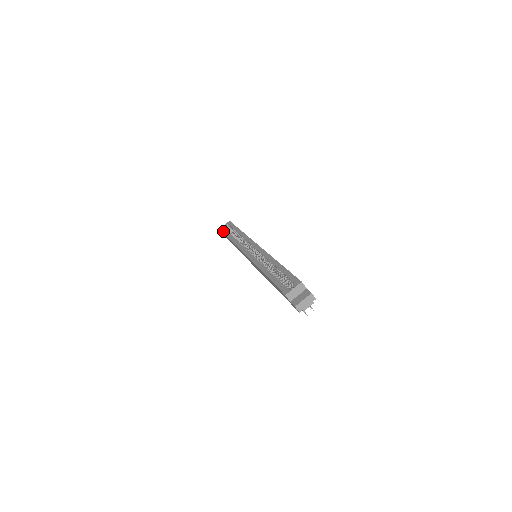
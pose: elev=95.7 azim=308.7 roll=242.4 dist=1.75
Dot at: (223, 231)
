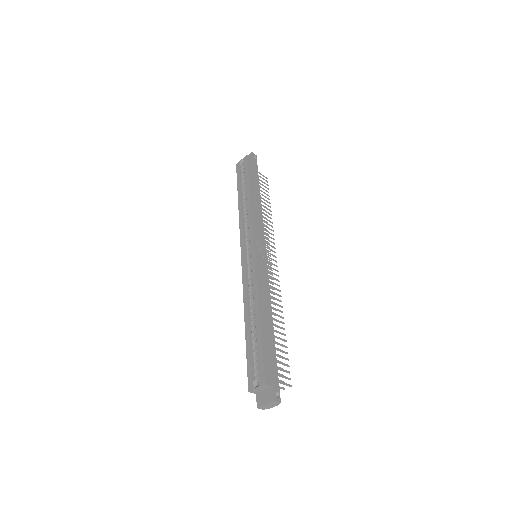
Dot at: (237, 176)
